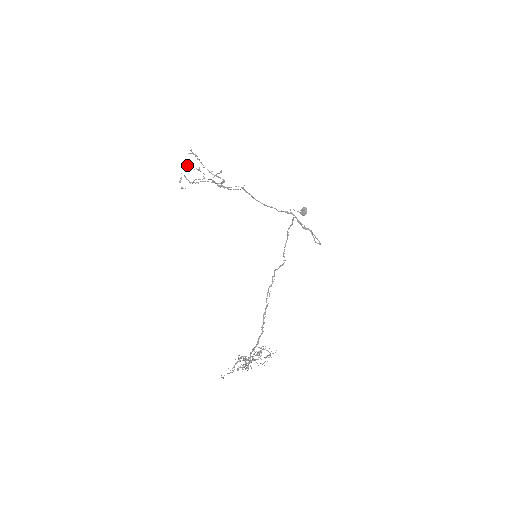
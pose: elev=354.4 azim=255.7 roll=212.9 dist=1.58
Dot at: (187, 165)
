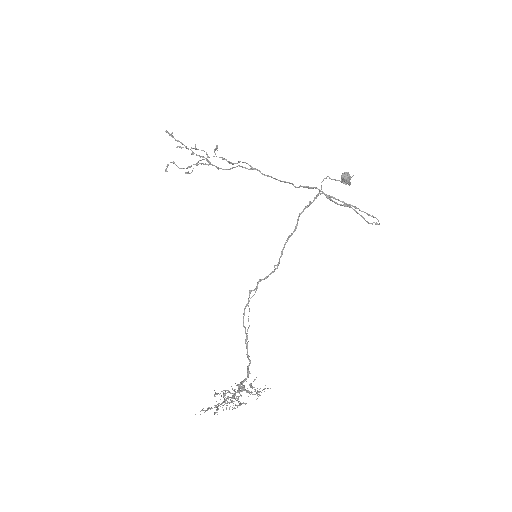
Dot at: (180, 146)
